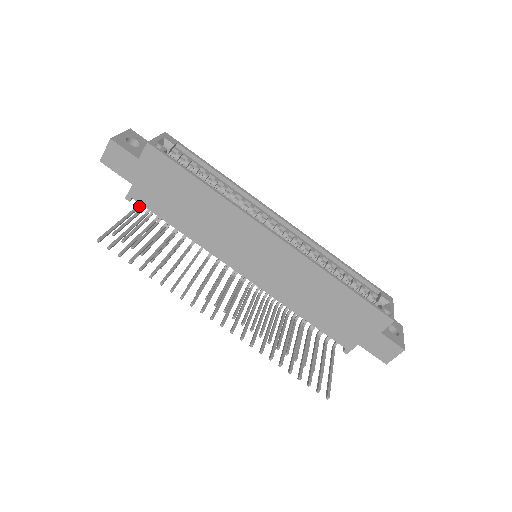
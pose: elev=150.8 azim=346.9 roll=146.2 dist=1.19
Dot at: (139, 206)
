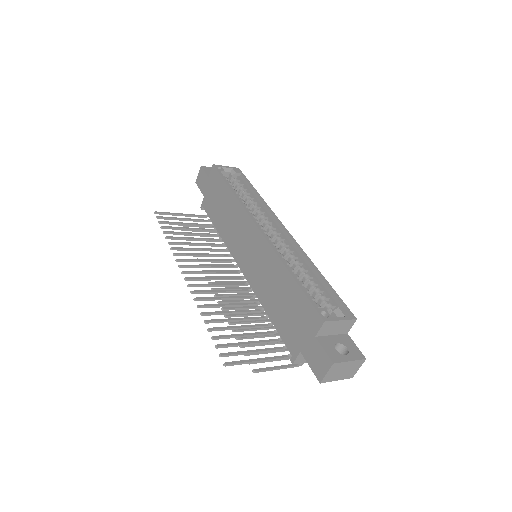
Dot at: (207, 215)
